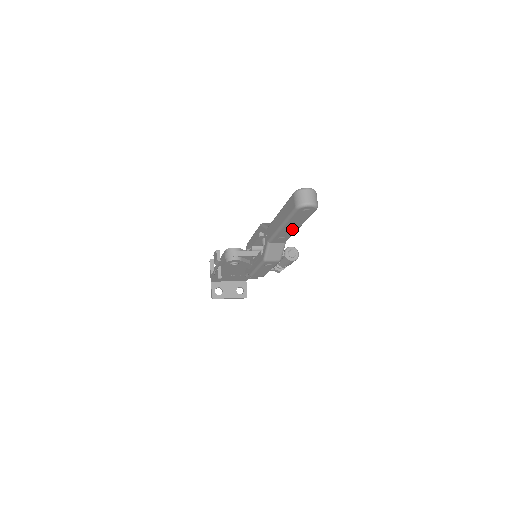
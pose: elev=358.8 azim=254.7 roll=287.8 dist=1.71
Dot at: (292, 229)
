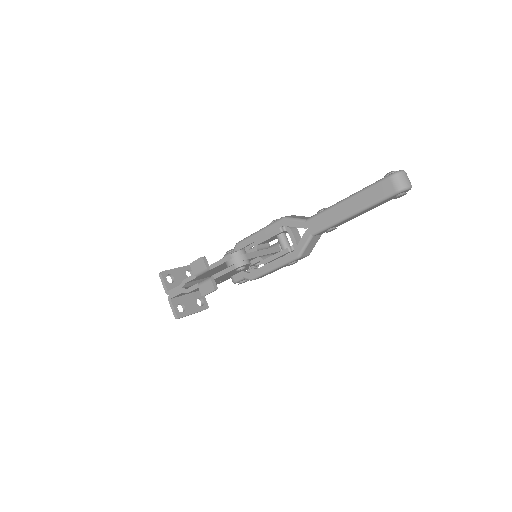
Dot at: (354, 217)
